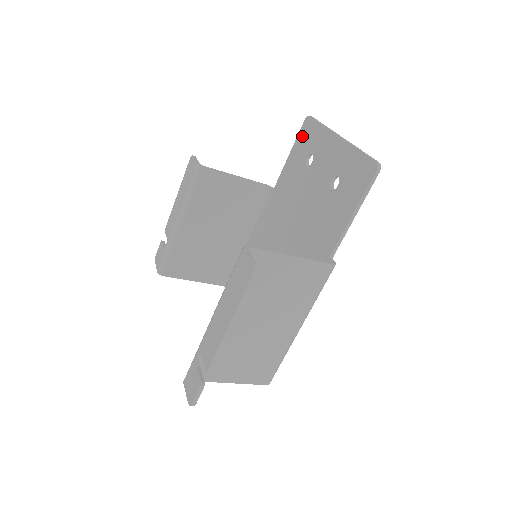
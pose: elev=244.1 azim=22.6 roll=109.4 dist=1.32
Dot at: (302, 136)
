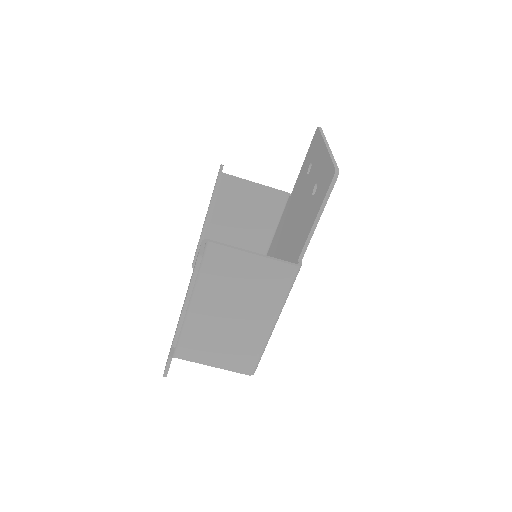
Dot at: (311, 146)
